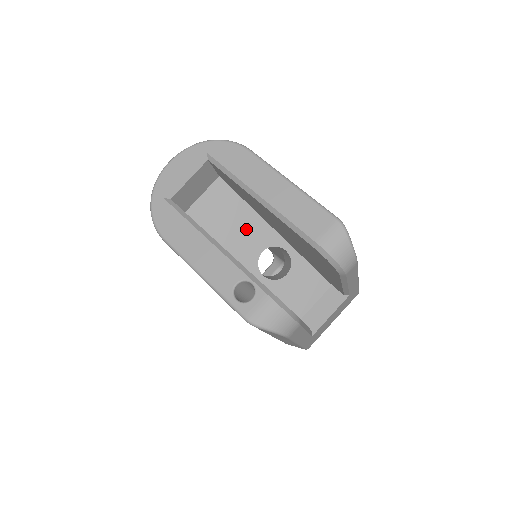
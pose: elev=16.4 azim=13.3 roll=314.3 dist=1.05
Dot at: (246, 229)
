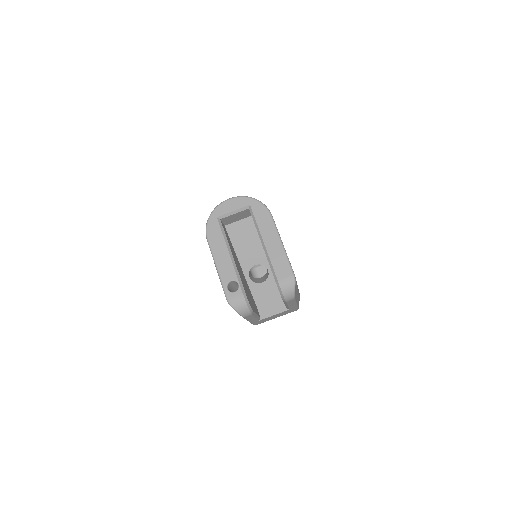
Dot at: (252, 249)
